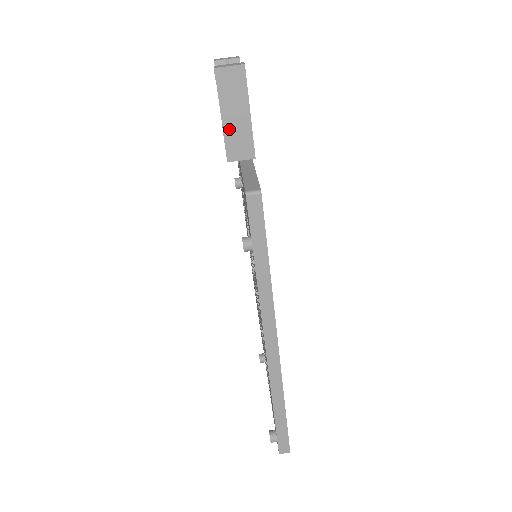
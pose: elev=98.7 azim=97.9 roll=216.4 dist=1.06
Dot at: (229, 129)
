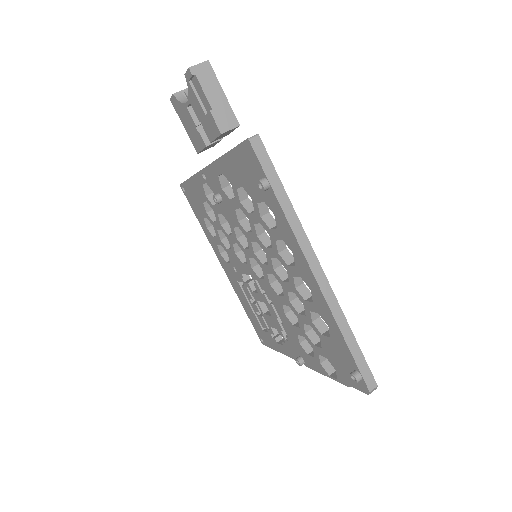
Dot at: (214, 108)
